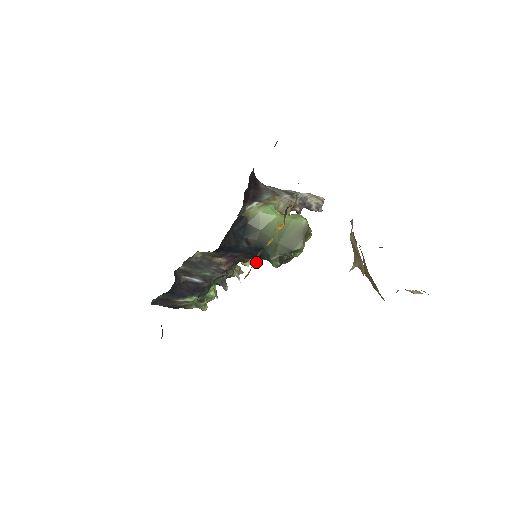
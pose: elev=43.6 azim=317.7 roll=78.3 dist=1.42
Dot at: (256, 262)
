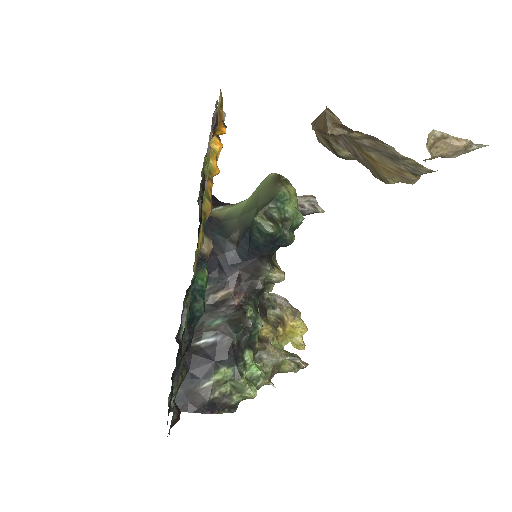
Dot at: (306, 330)
